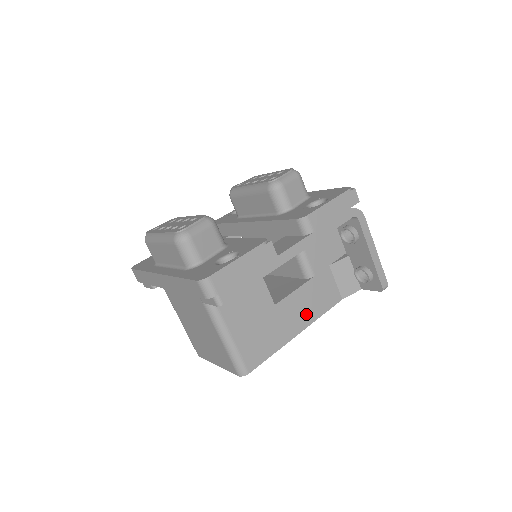
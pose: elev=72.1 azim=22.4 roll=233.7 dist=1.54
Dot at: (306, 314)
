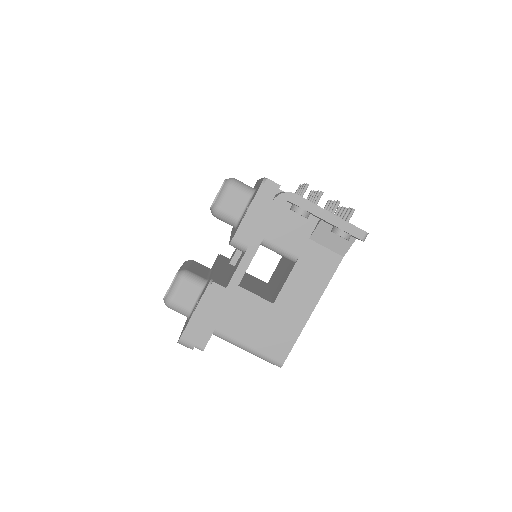
Dot at: (310, 292)
